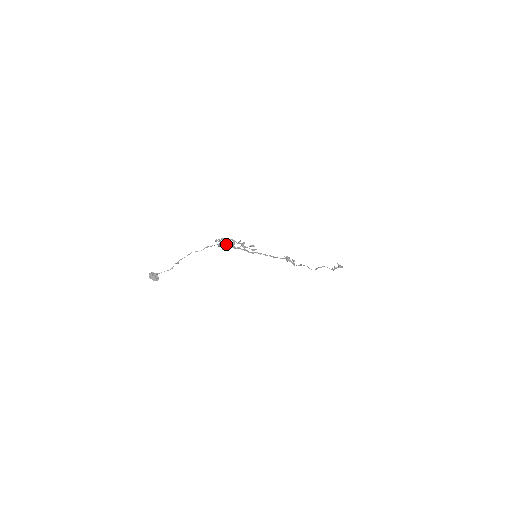
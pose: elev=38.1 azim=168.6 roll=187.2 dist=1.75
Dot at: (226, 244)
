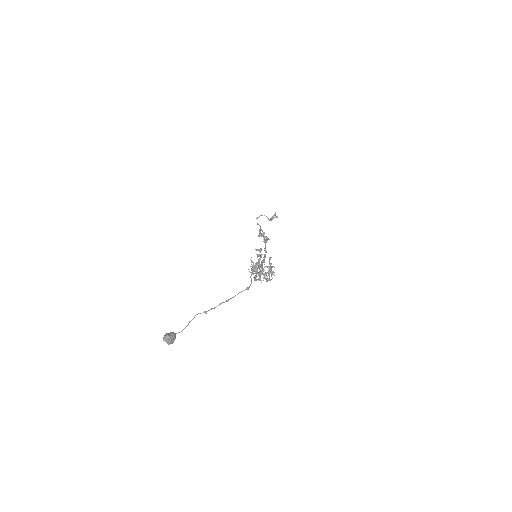
Dot at: occluded
